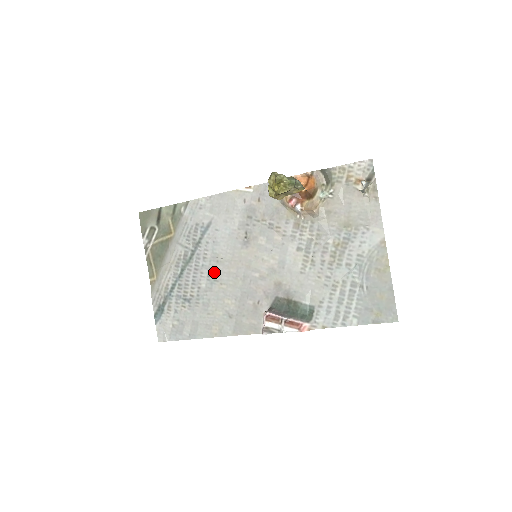
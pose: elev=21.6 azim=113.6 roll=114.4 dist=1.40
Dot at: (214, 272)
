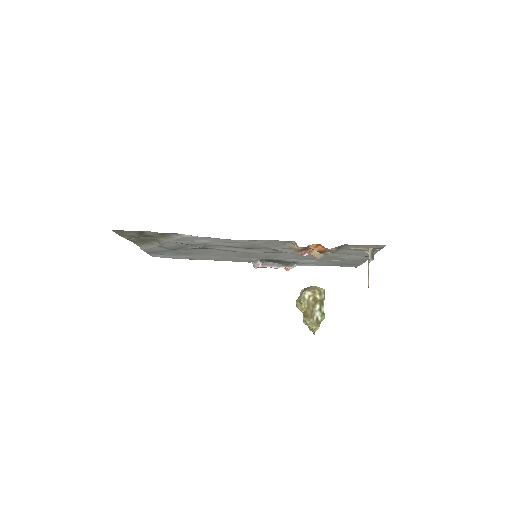
Dot at: (210, 251)
